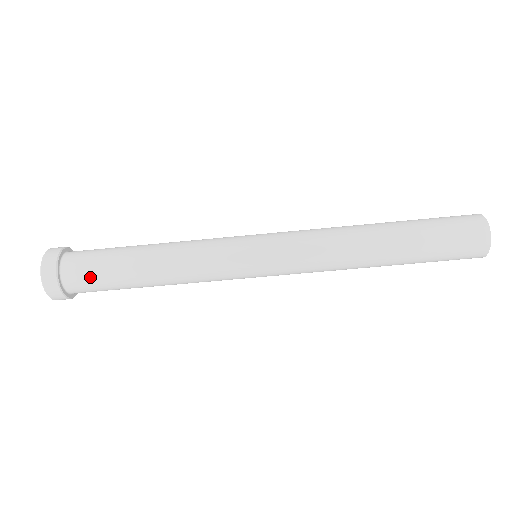
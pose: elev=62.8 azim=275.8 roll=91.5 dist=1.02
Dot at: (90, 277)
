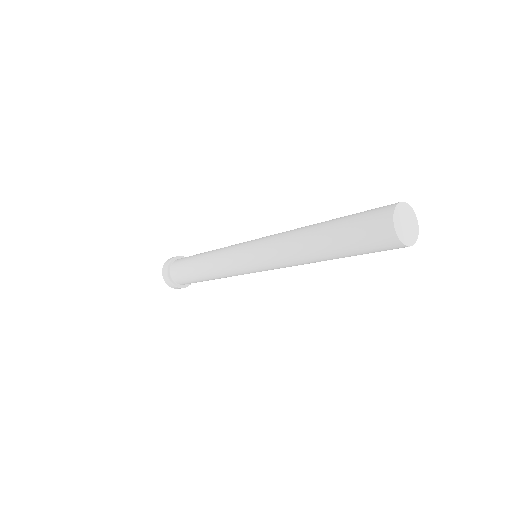
Dot at: (189, 283)
